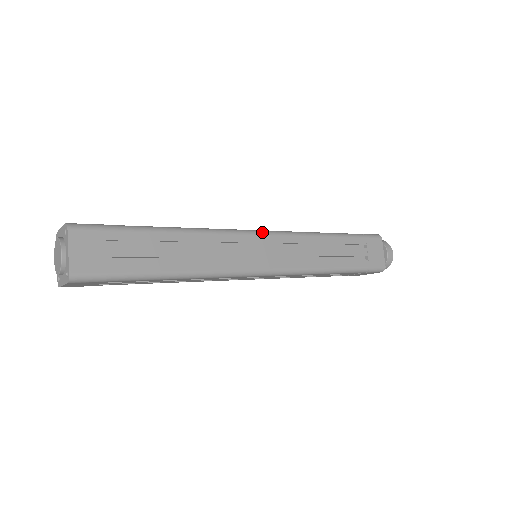
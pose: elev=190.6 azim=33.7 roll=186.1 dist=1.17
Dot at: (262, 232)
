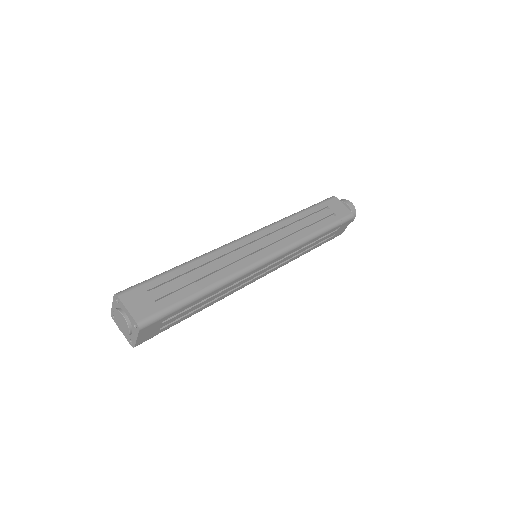
Dot at: (248, 235)
